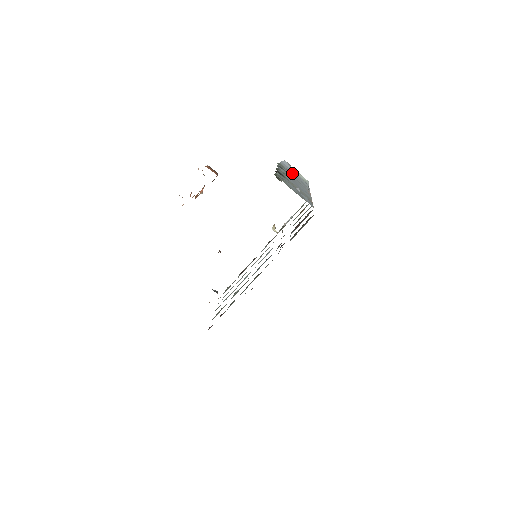
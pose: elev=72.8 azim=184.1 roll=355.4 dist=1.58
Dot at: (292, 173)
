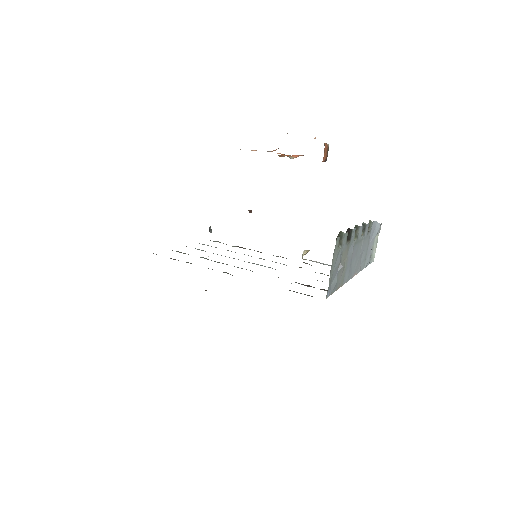
Dot at: (370, 240)
